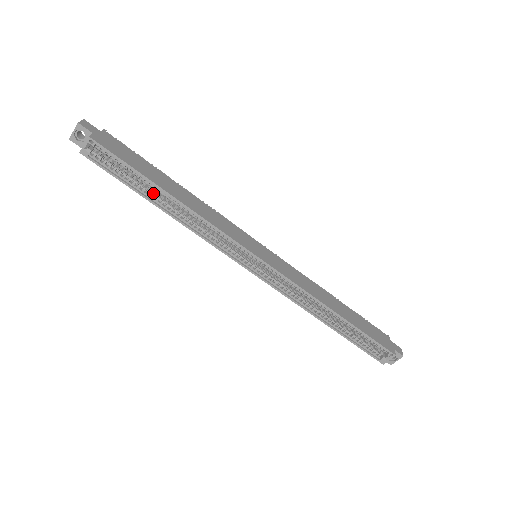
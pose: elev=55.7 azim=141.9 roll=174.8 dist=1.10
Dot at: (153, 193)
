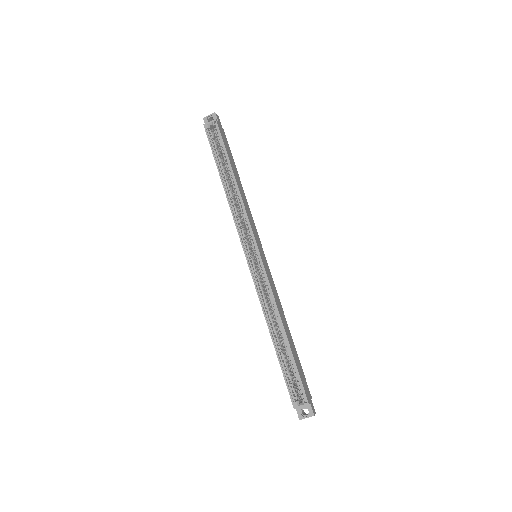
Dot at: occluded
